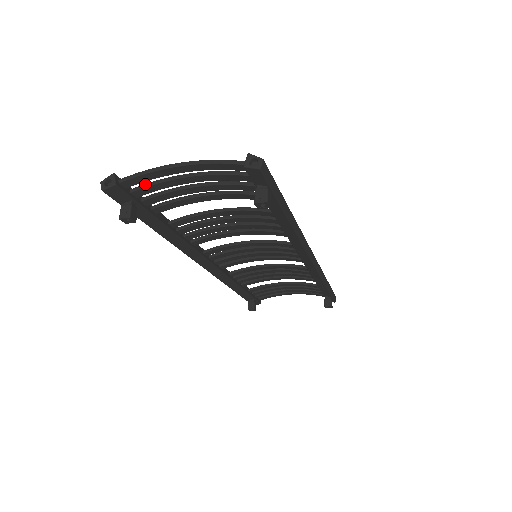
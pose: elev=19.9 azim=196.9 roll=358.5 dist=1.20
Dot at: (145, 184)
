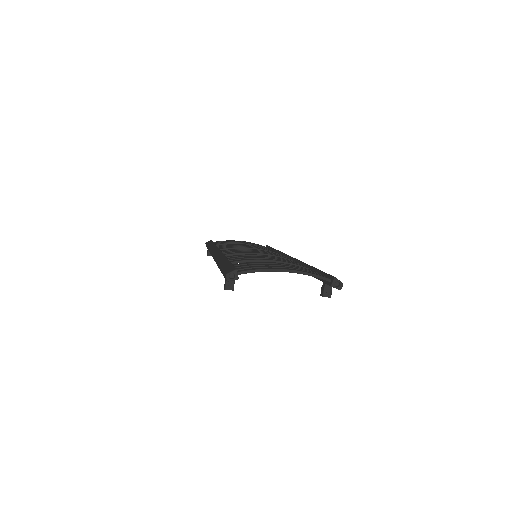
Dot at: (248, 268)
